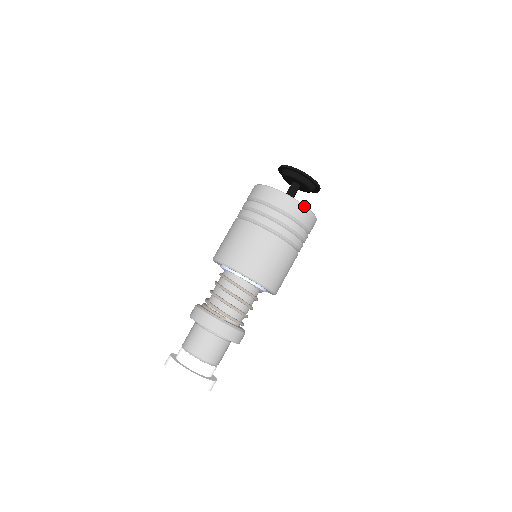
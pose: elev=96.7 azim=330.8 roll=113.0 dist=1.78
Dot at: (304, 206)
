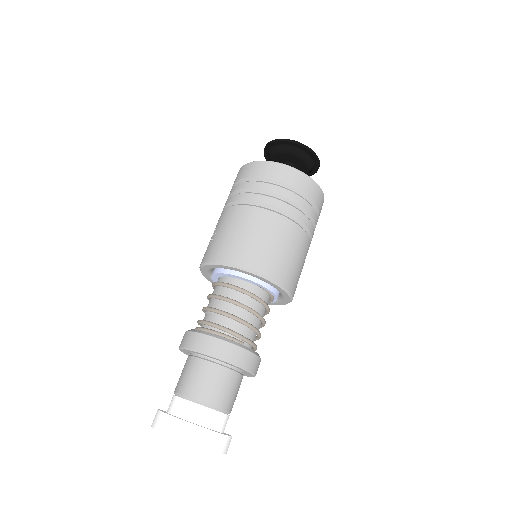
Dot at: (320, 188)
